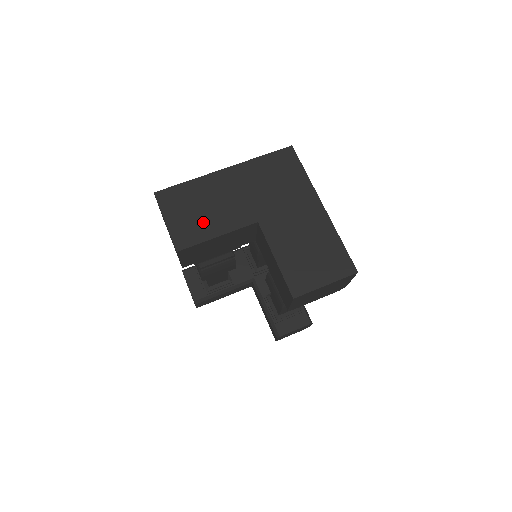
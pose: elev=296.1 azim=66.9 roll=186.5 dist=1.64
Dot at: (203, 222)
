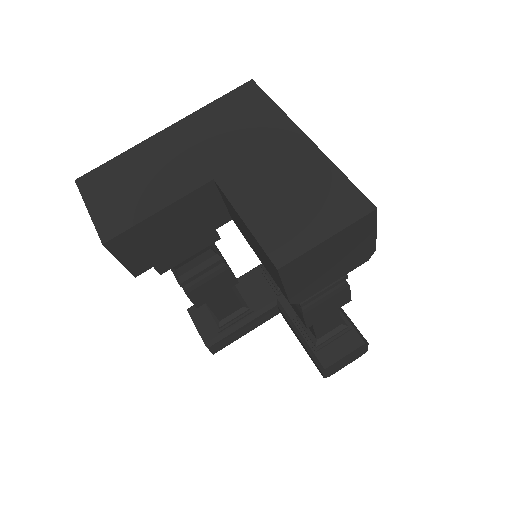
Dot at: (138, 198)
